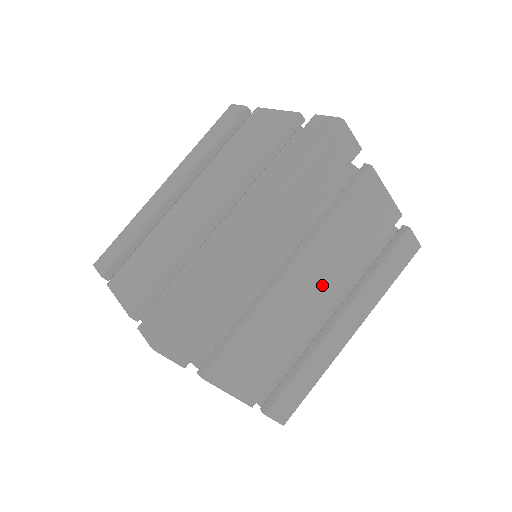
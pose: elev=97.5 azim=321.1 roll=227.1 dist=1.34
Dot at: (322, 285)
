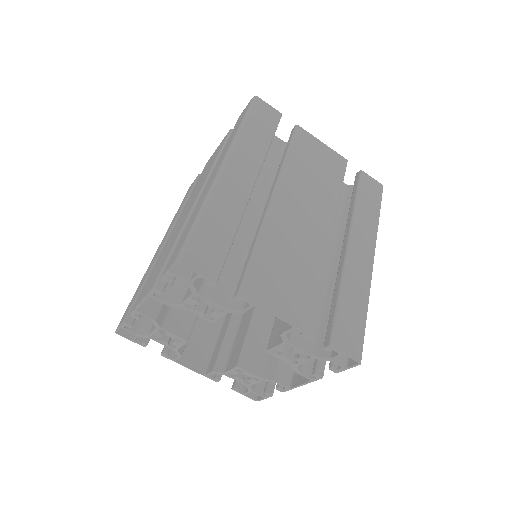
Dot at: (311, 212)
